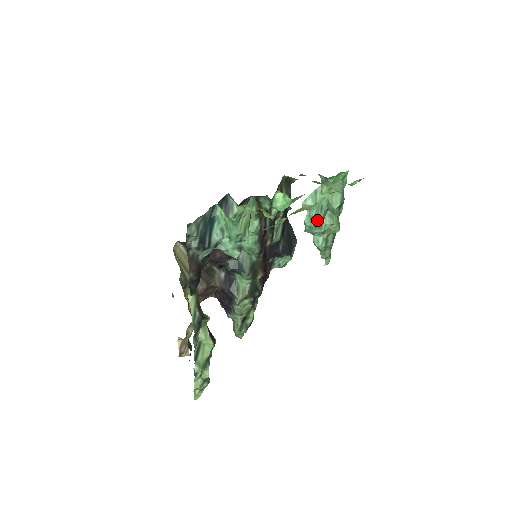
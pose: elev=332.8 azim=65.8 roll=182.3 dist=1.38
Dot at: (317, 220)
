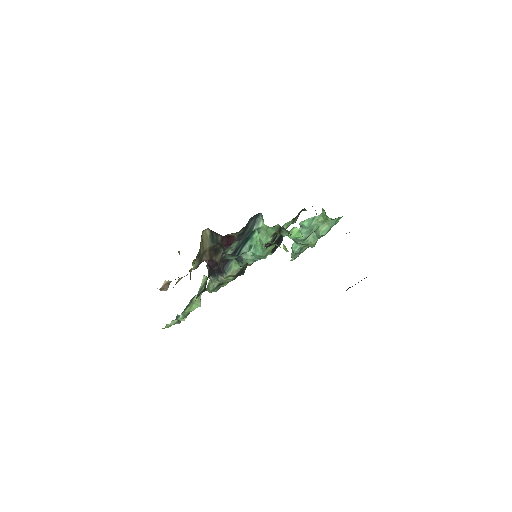
Dot at: (304, 237)
